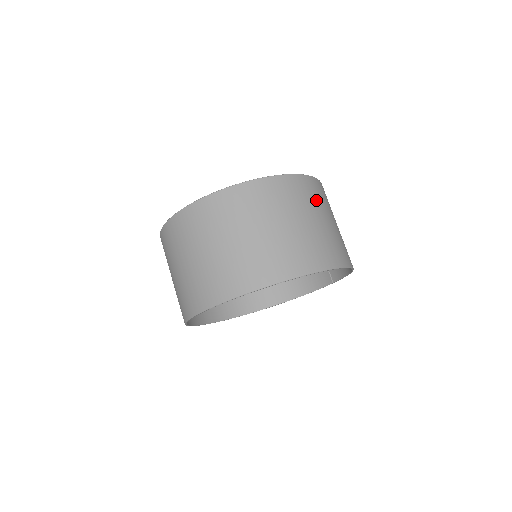
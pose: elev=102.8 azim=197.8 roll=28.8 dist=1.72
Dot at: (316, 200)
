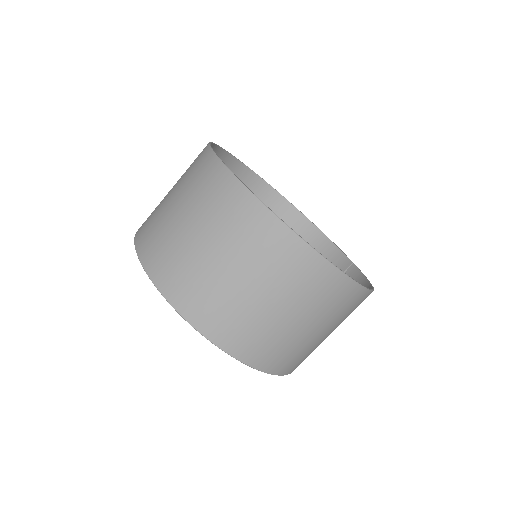
Dot at: (337, 312)
